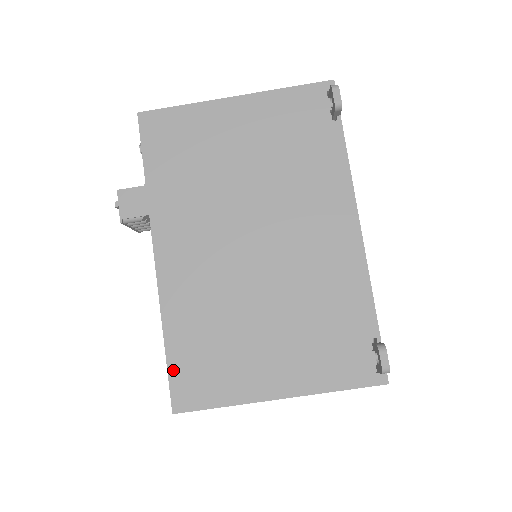
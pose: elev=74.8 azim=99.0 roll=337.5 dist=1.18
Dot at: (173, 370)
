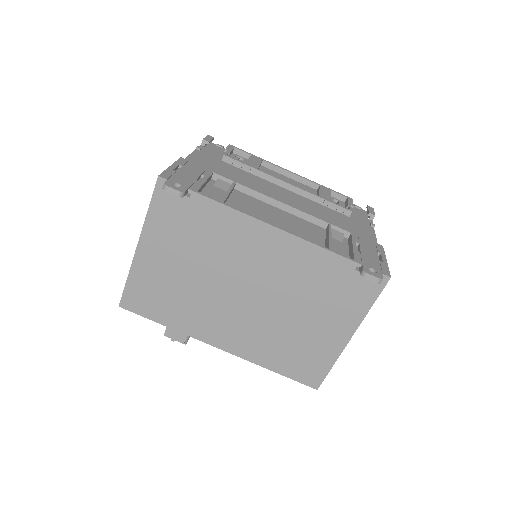
Dot at: (293, 377)
